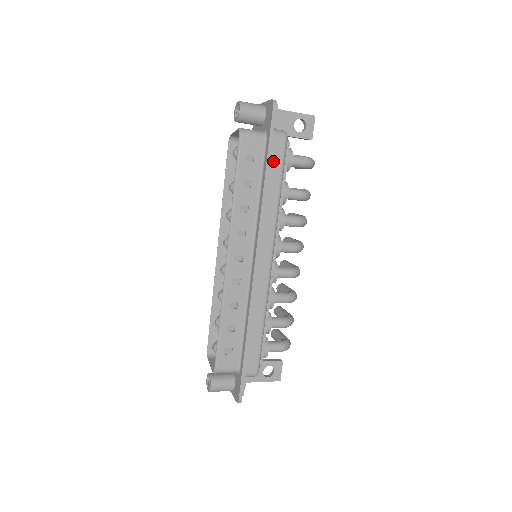
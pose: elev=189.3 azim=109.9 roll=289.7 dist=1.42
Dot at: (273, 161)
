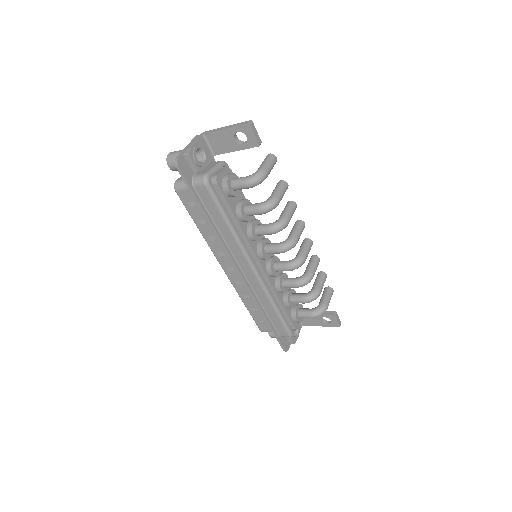
Dot at: (207, 204)
